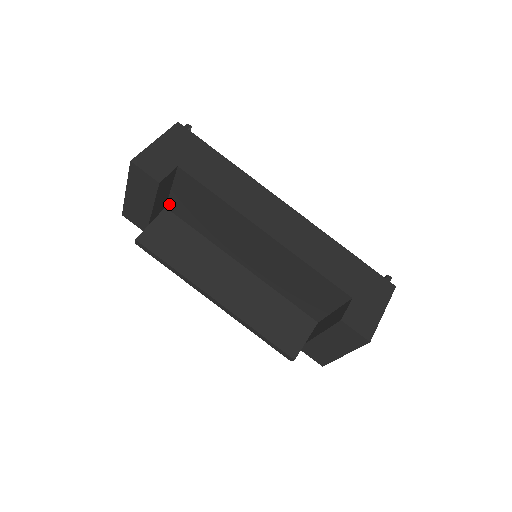
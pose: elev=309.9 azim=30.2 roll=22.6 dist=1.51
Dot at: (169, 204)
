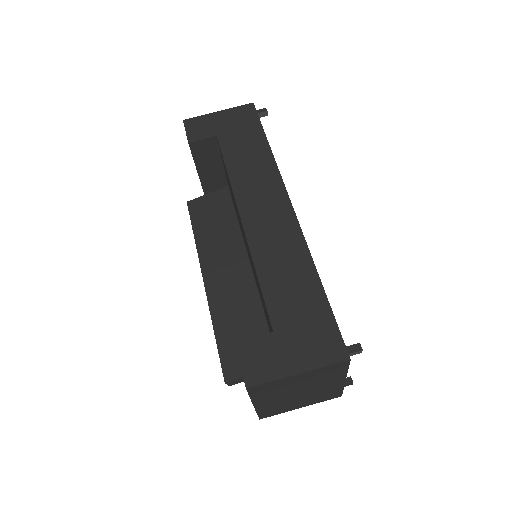
Dot at: occluded
